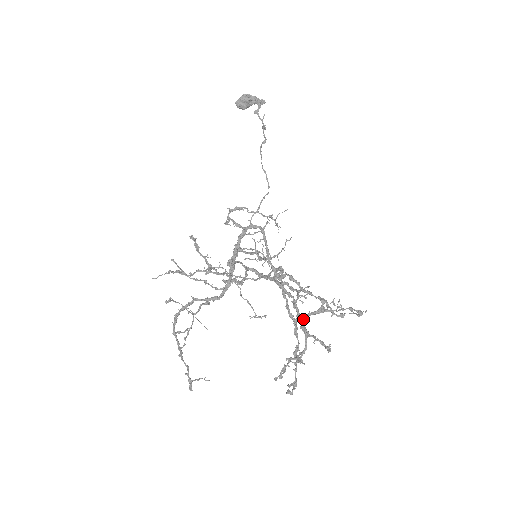
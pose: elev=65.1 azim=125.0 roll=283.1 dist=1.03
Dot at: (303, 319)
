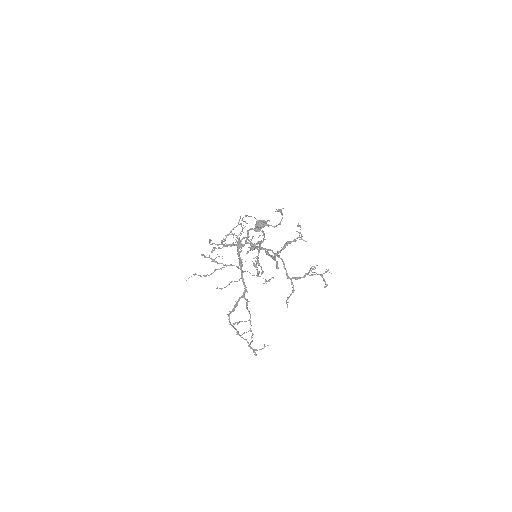
Dot at: (278, 252)
